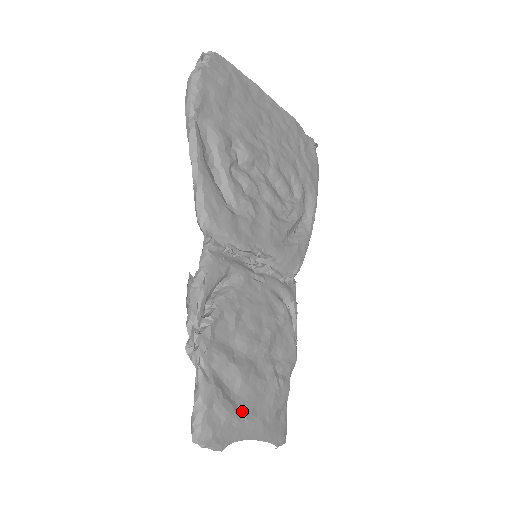
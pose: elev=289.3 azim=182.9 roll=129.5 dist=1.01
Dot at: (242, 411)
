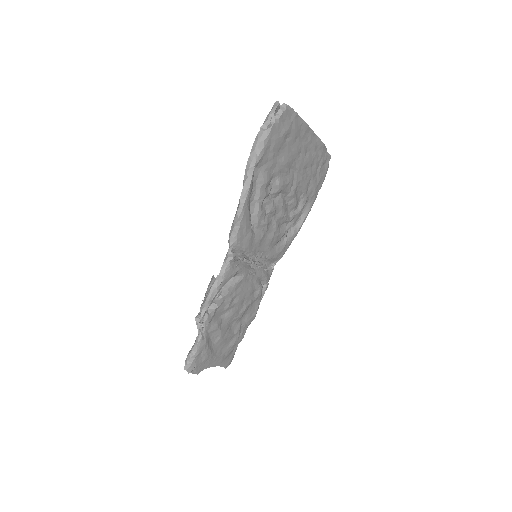
Dot at: (215, 353)
